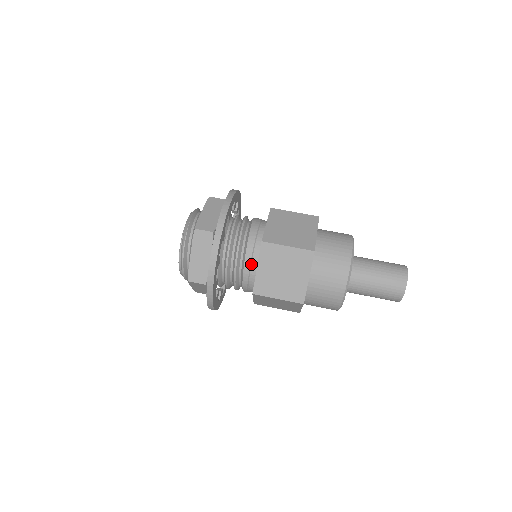
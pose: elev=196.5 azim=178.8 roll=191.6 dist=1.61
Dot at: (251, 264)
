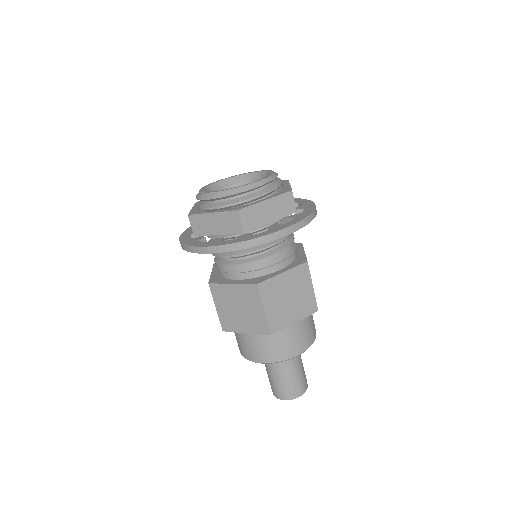
Dot at: occluded
